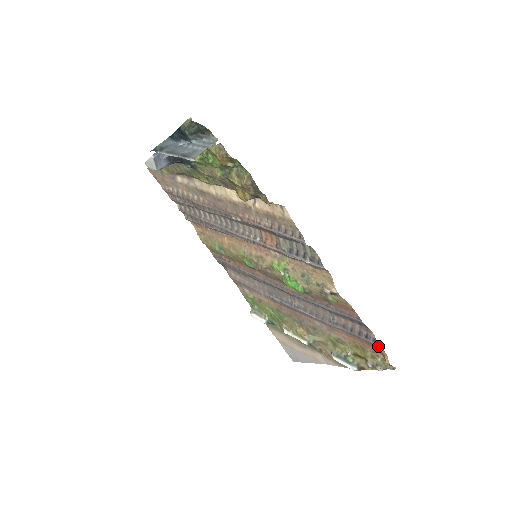
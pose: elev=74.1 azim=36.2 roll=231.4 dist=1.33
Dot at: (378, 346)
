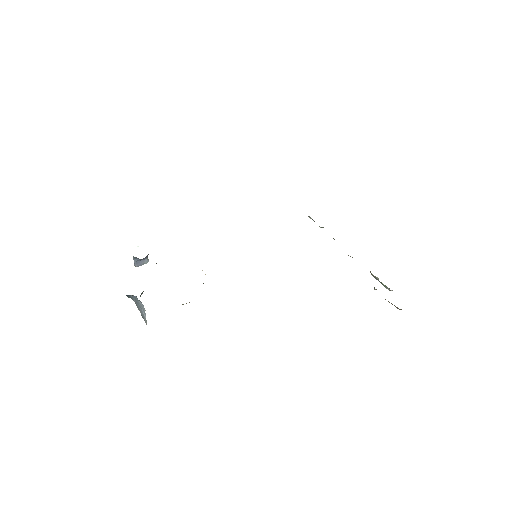
Dot at: occluded
